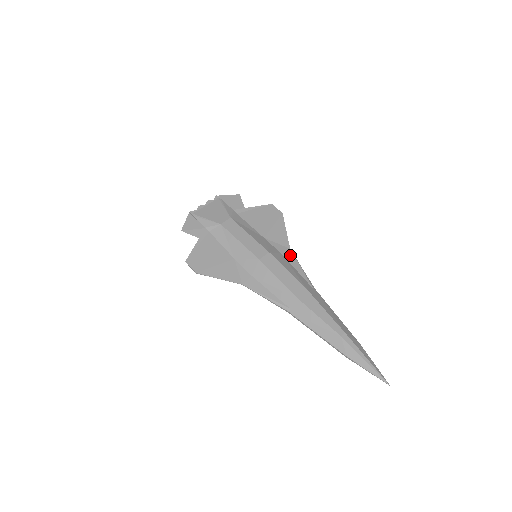
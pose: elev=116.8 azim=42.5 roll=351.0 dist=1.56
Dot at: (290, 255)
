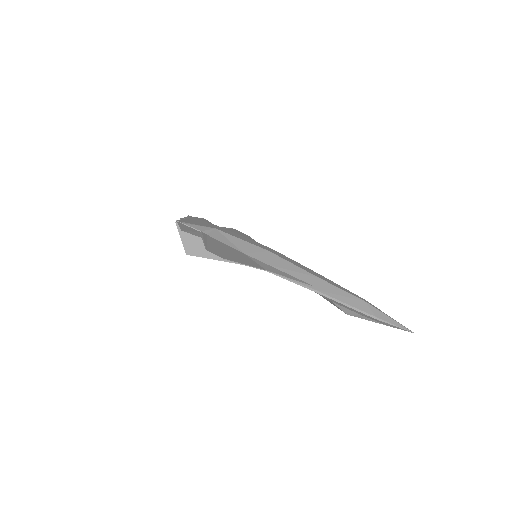
Dot at: occluded
